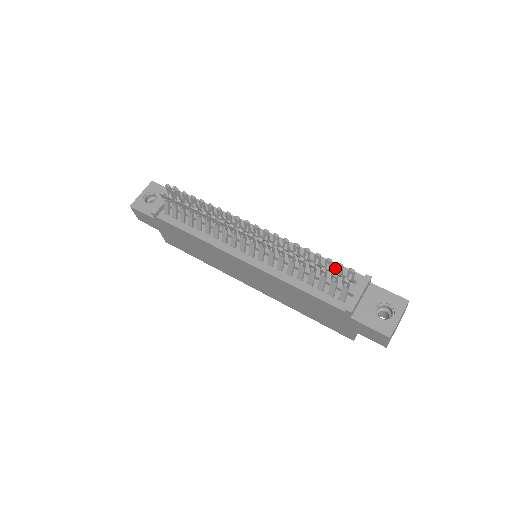
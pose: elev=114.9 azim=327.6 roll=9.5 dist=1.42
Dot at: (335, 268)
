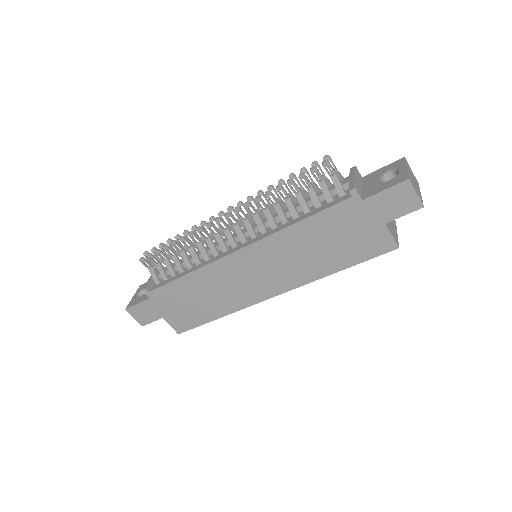
Dot at: occluded
